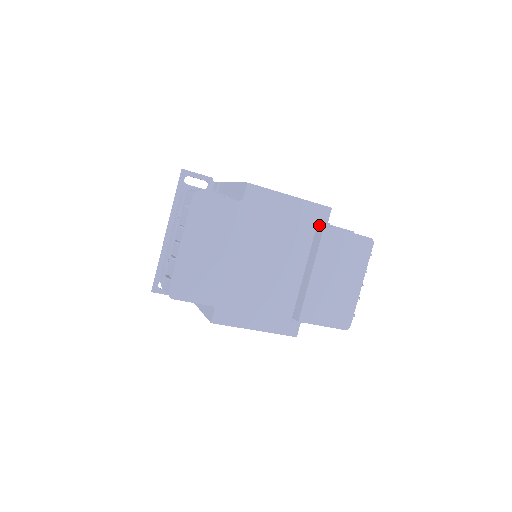
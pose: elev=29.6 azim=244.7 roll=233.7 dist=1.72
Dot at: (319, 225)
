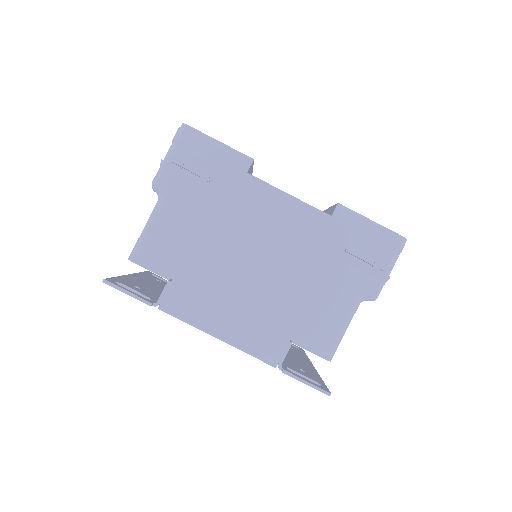
Dot at: occluded
